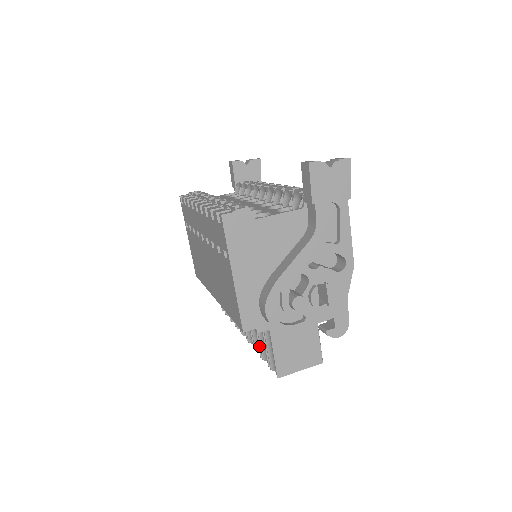
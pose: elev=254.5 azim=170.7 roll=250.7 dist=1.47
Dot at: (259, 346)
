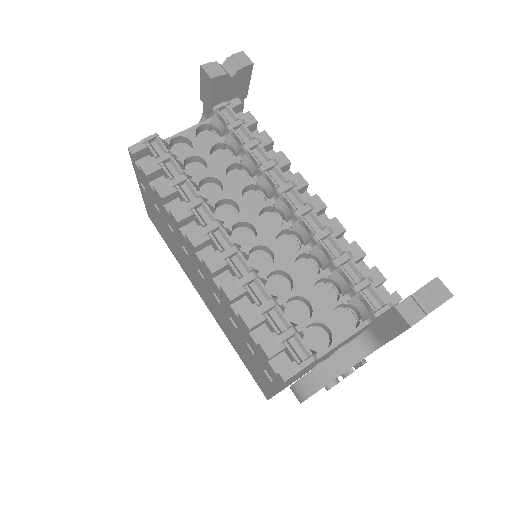
Dot at: occluded
